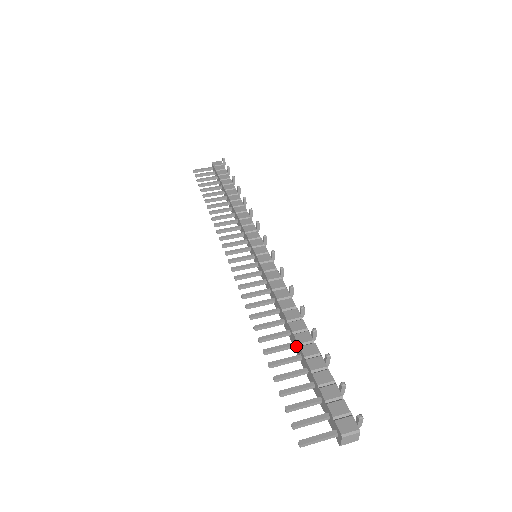
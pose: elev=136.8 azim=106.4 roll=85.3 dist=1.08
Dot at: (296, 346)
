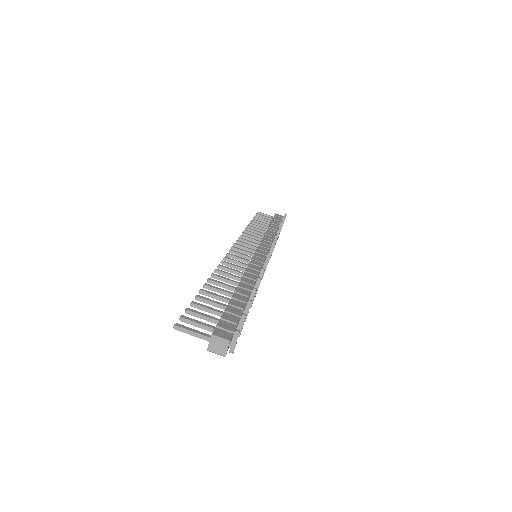
Dot at: occluded
